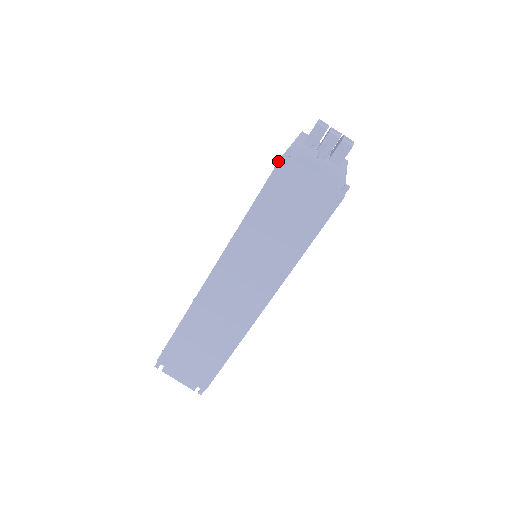
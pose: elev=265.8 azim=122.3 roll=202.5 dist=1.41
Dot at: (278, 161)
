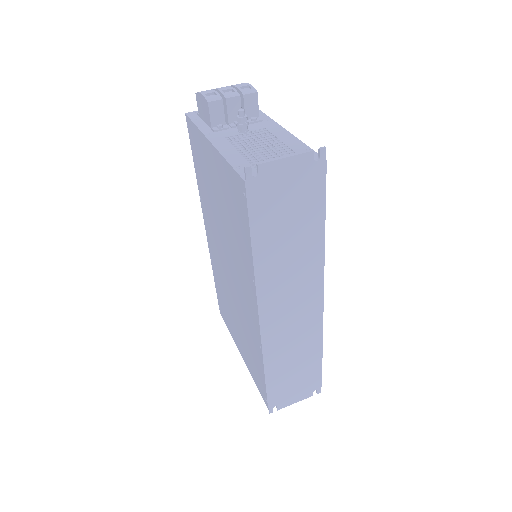
Dot at: (245, 188)
